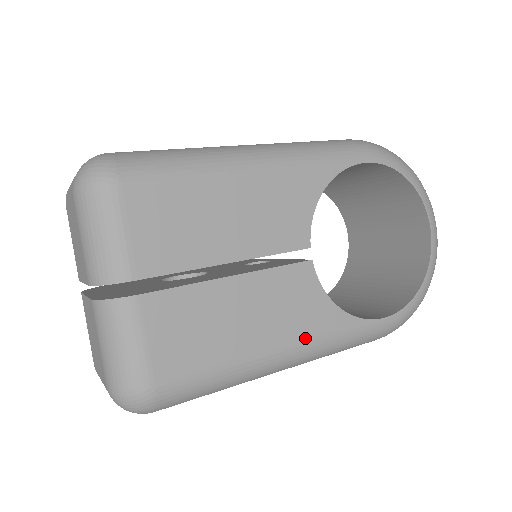
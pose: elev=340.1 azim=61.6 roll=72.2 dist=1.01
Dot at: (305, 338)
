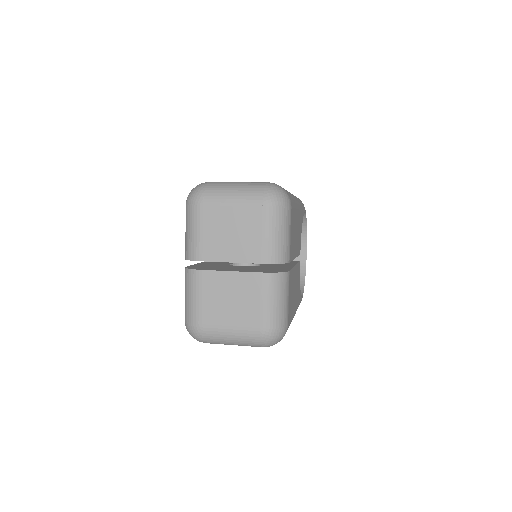
Dot at: occluded
